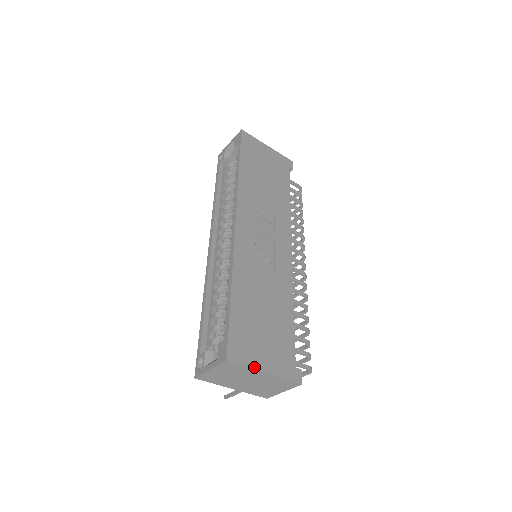
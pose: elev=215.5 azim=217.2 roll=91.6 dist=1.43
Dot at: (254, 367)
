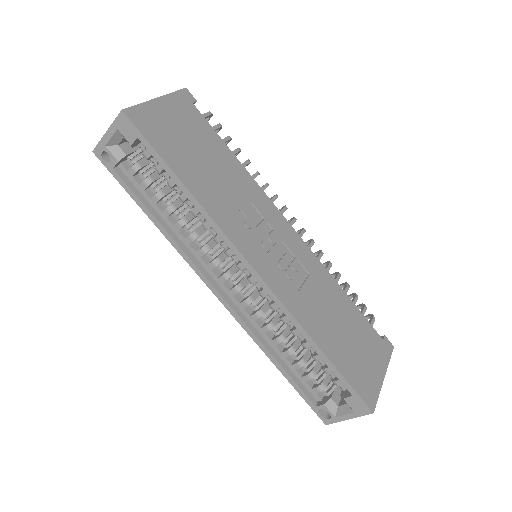
Dot at: (380, 386)
